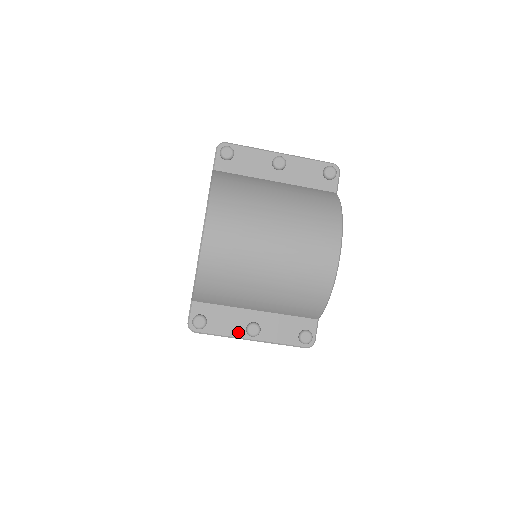
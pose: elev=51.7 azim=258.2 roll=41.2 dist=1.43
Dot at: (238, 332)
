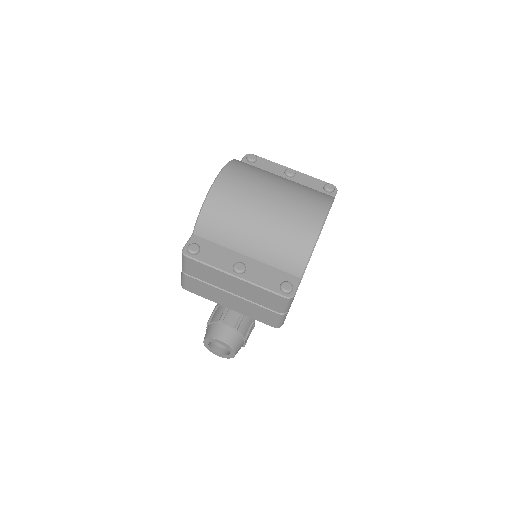
Dot at: (225, 267)
